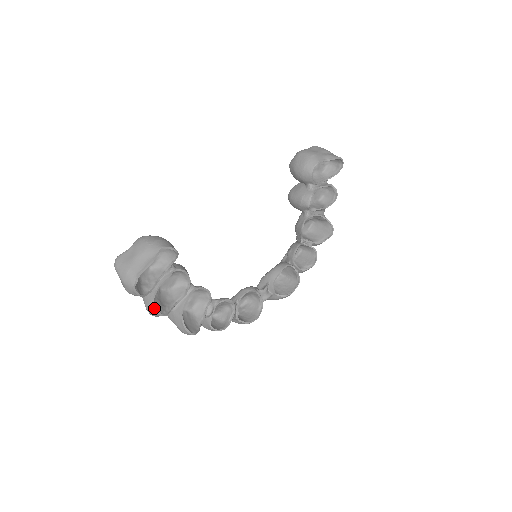
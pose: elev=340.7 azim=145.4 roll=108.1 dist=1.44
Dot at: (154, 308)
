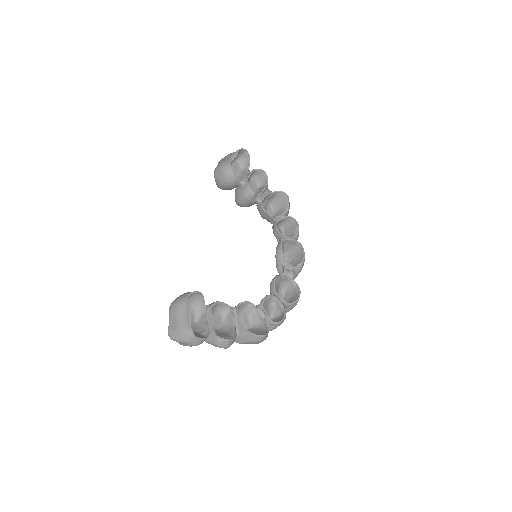
Dot at: (222, 340)
